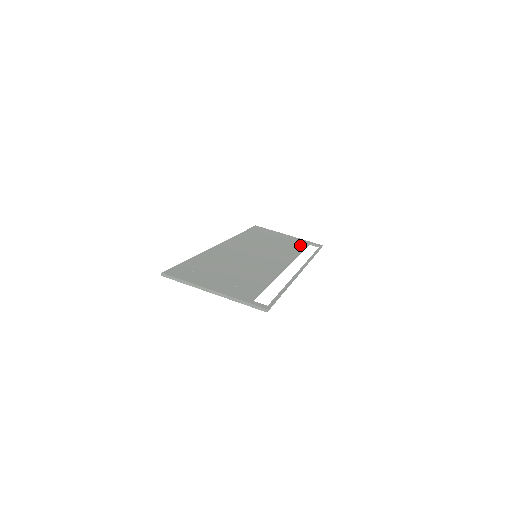
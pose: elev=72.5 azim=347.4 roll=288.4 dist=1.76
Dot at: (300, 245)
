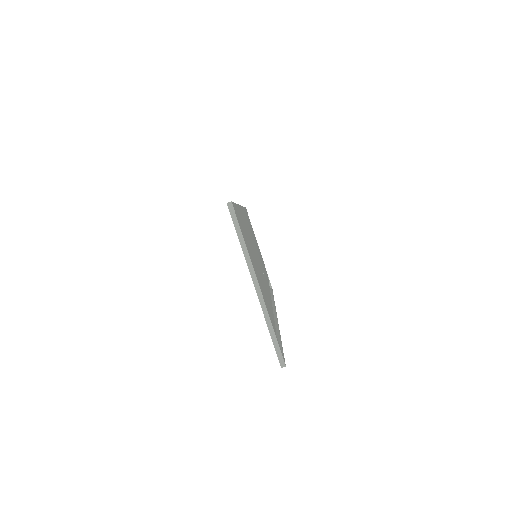
Dot at: occluded
